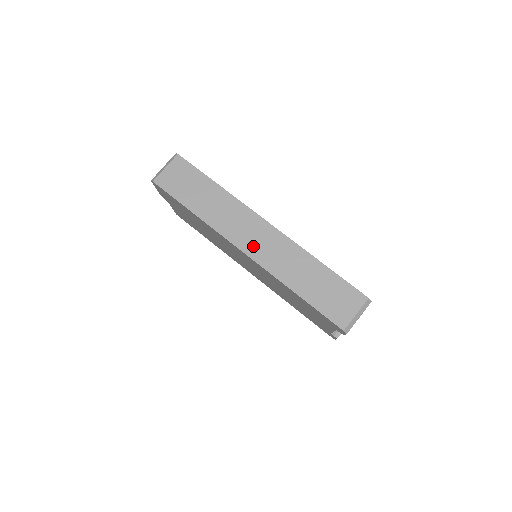
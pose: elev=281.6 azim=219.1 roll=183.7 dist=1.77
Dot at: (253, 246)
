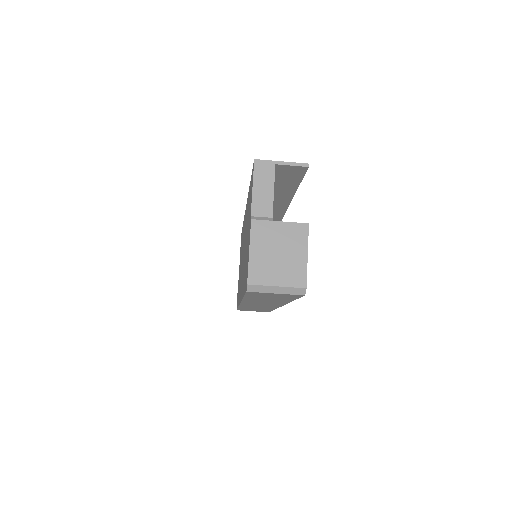
Dot at: occluded
